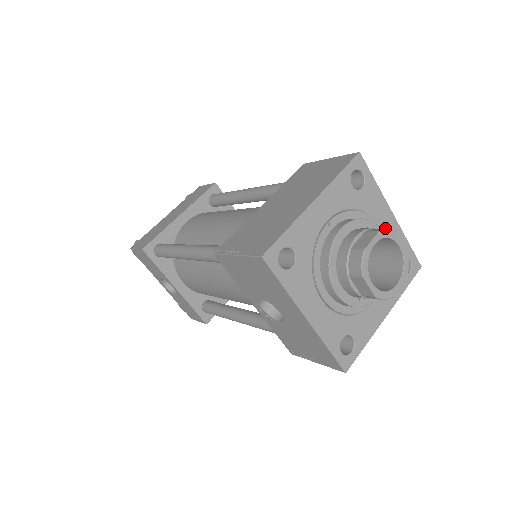
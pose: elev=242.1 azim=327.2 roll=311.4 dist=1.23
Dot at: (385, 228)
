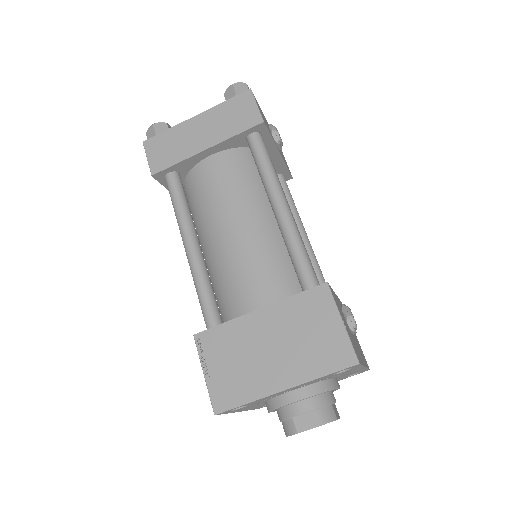
Dot at: occluded
